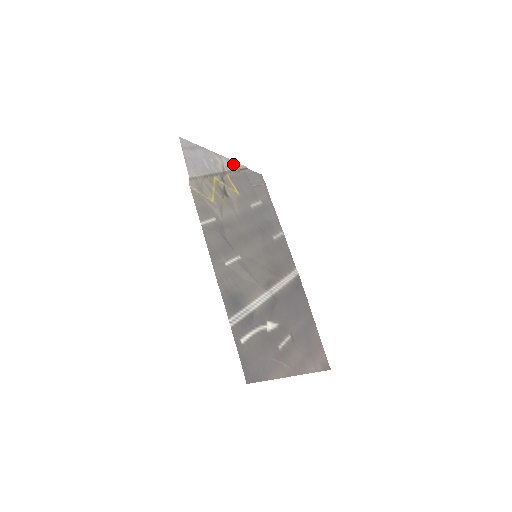
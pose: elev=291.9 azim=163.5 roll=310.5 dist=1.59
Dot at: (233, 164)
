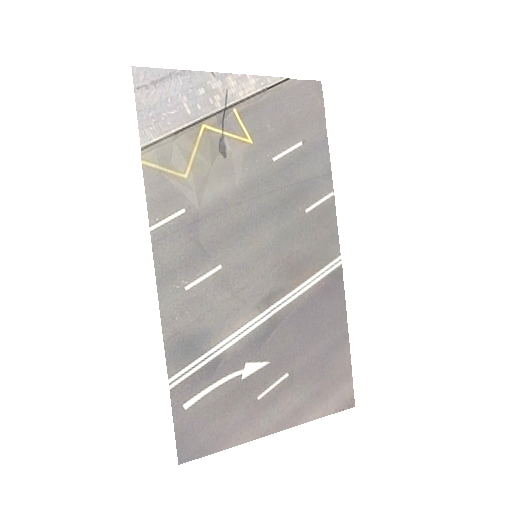
Dot at: (253, 82)
